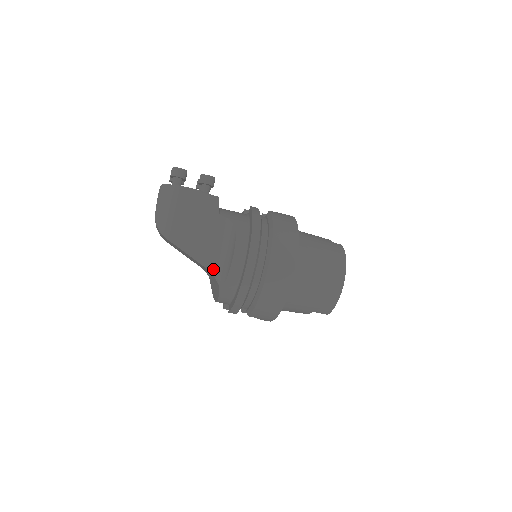
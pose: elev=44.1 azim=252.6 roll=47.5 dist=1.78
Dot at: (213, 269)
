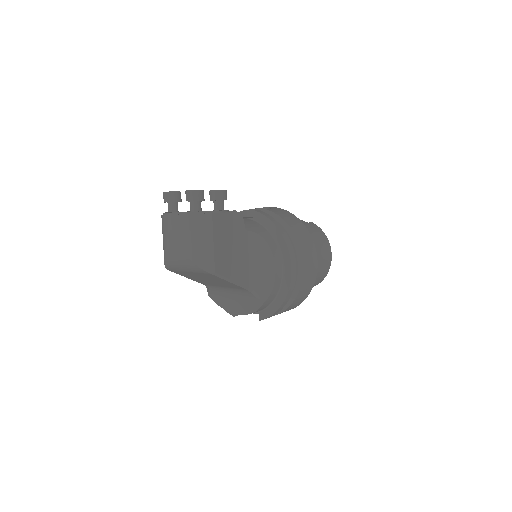
Dot at: (252, 287)
